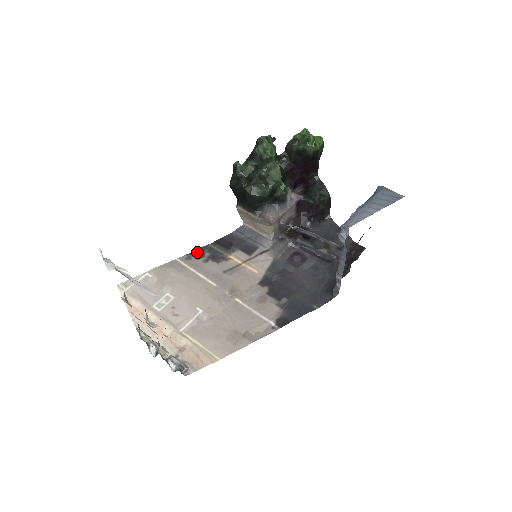
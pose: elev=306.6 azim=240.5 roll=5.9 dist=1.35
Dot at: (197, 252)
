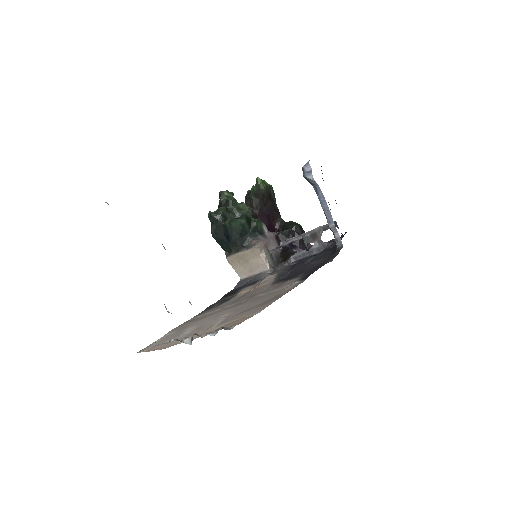
Dot at: (207, 309)
